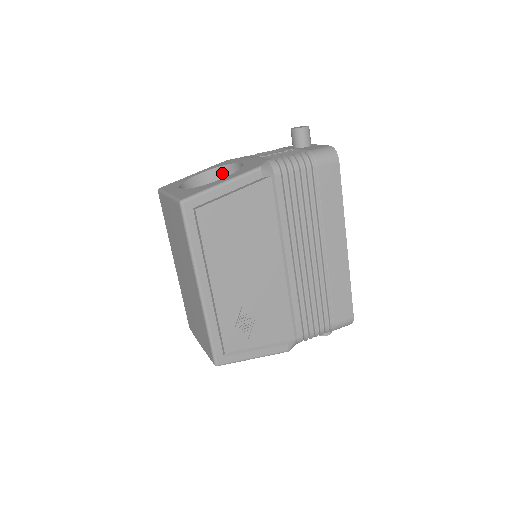
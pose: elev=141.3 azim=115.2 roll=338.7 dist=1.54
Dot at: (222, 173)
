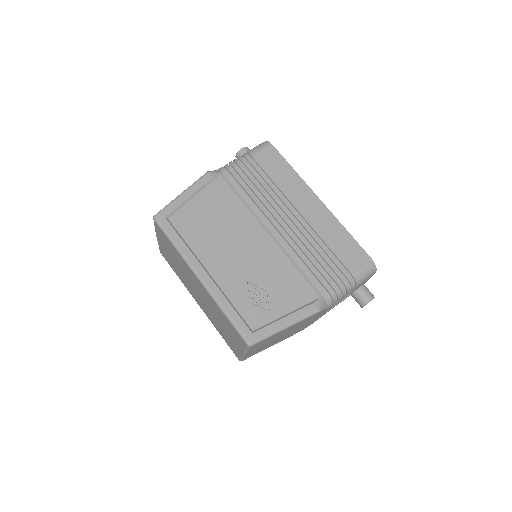
Dot at: occluded
